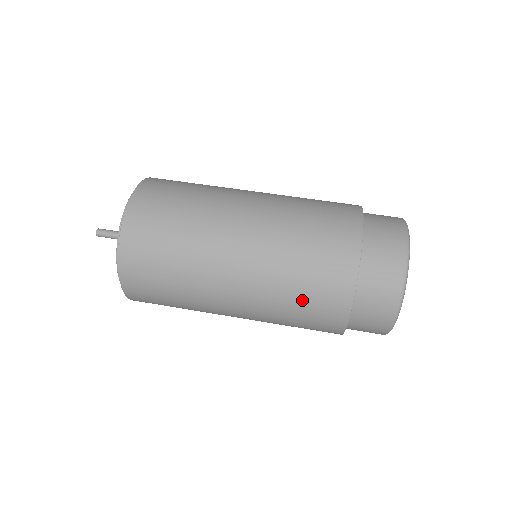
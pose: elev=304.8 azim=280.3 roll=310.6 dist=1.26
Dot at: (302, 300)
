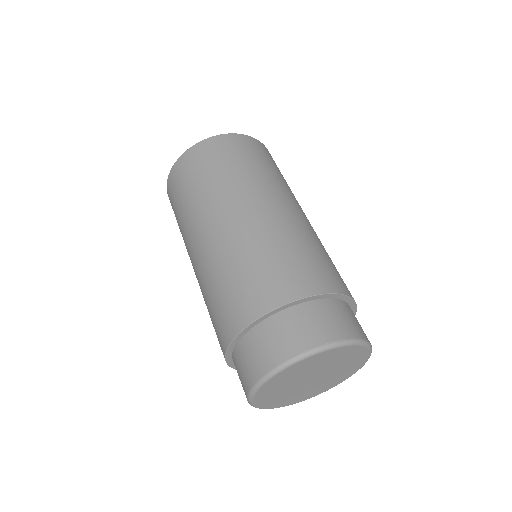
Dot at: occluded
